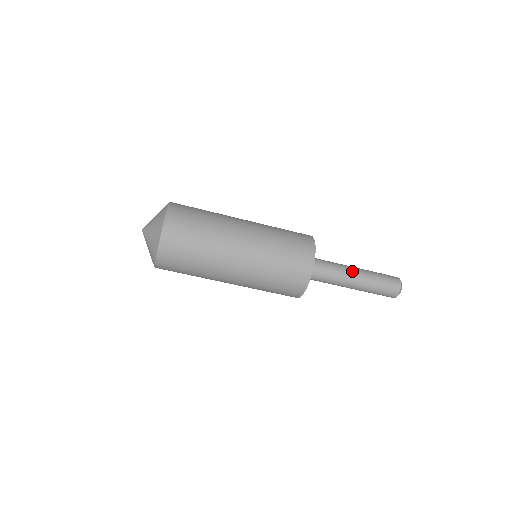
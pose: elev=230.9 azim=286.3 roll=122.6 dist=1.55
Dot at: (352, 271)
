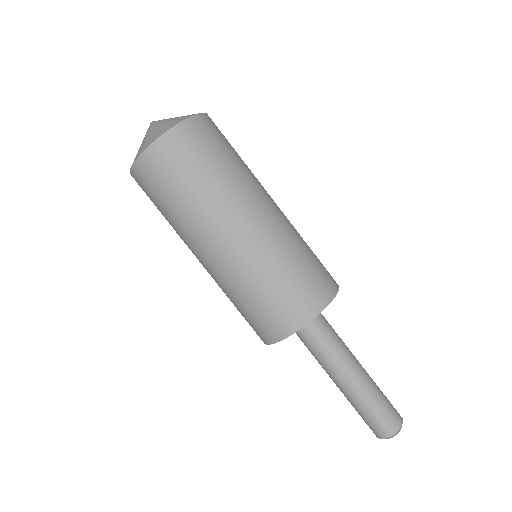
Dot at: (356, 359)
